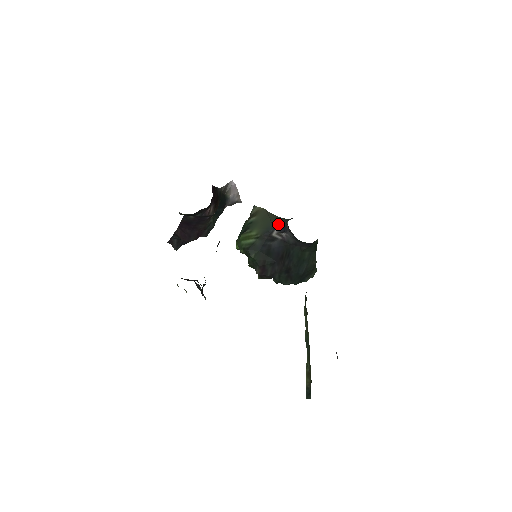
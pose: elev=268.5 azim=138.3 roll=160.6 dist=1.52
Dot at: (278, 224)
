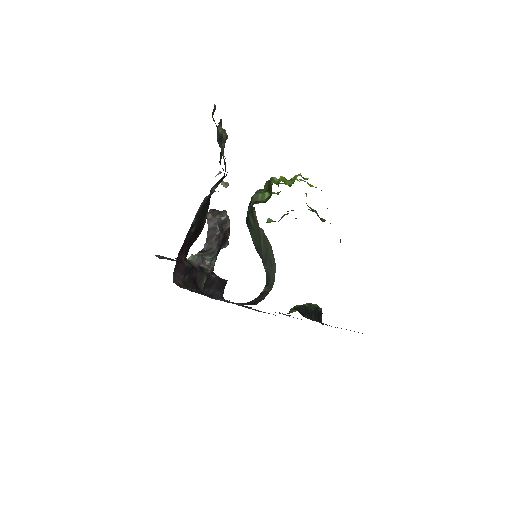
Dot at: (266, 264)
